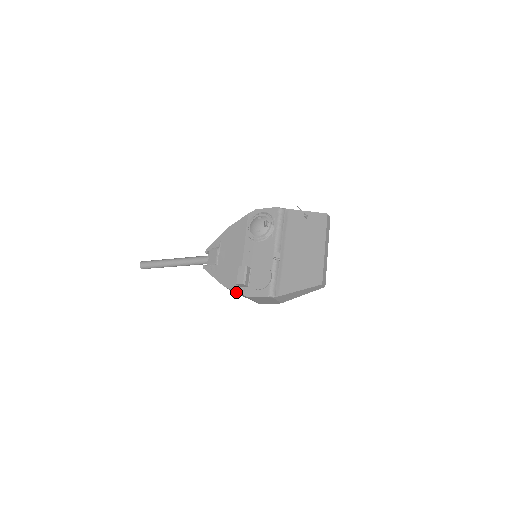
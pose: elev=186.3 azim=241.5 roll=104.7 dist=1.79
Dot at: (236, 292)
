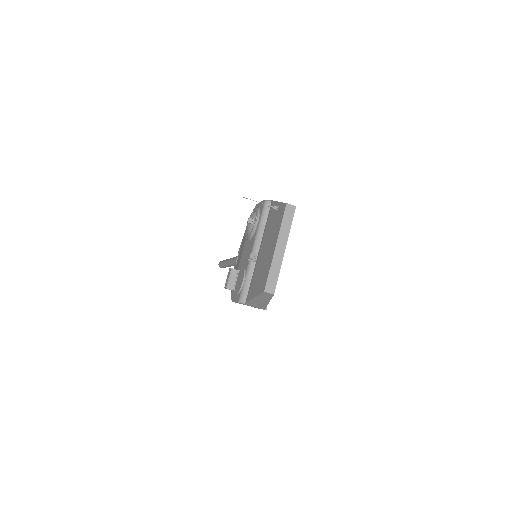
Dot at: occluded
